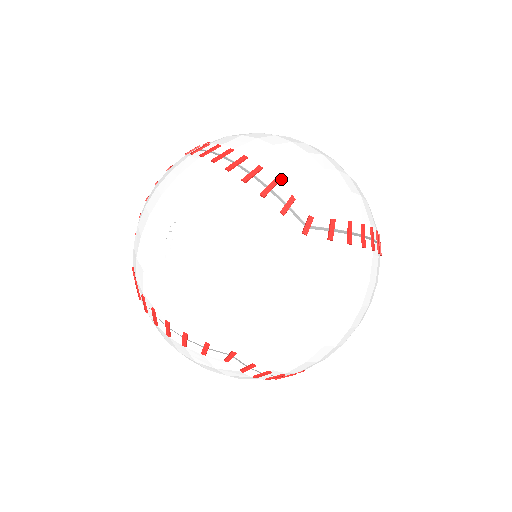
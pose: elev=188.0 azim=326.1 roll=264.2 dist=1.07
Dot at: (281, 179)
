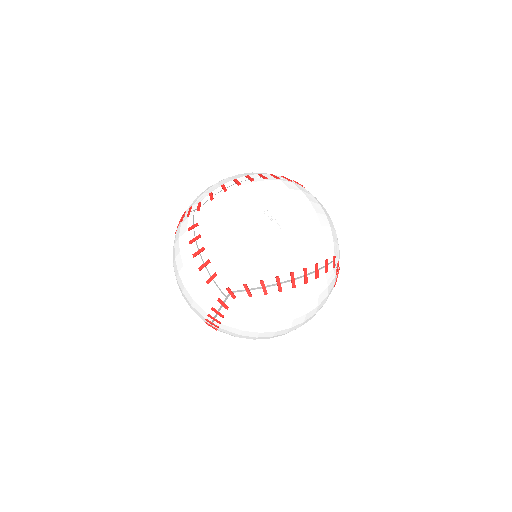
Dot at: (270, 174)
